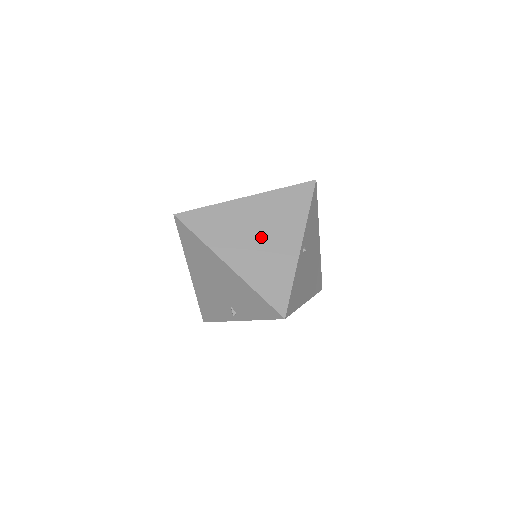
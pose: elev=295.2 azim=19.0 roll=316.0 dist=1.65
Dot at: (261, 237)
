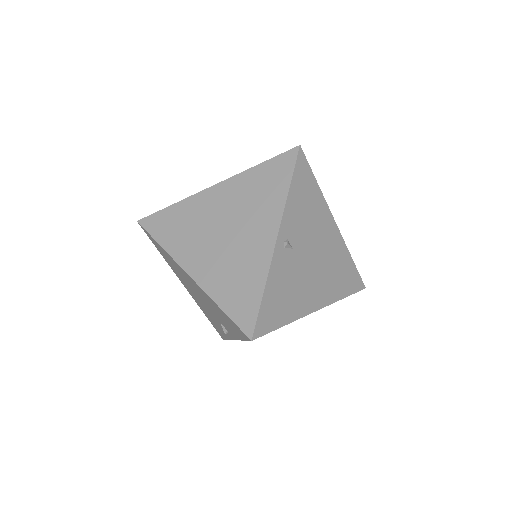
Dot at: (228, 234)
